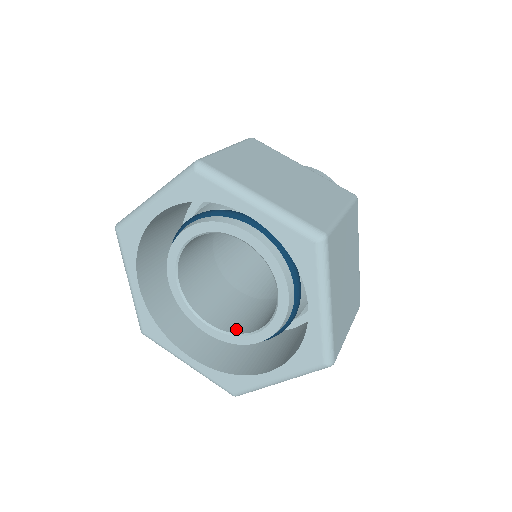
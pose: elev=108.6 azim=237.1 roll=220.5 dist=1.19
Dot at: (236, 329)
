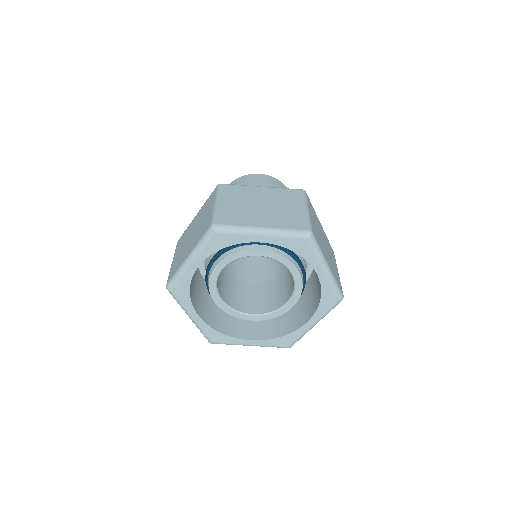
Dot at: (271, 308)
